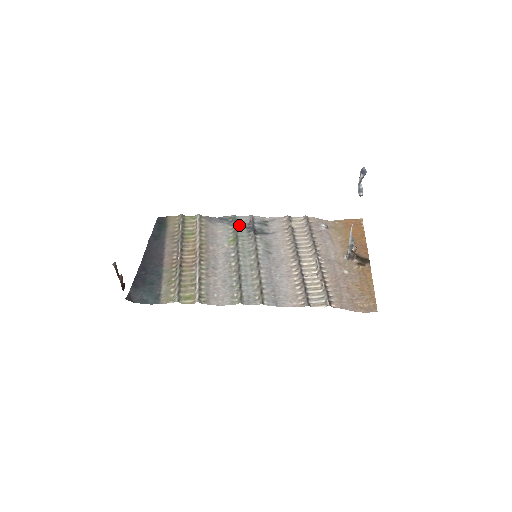
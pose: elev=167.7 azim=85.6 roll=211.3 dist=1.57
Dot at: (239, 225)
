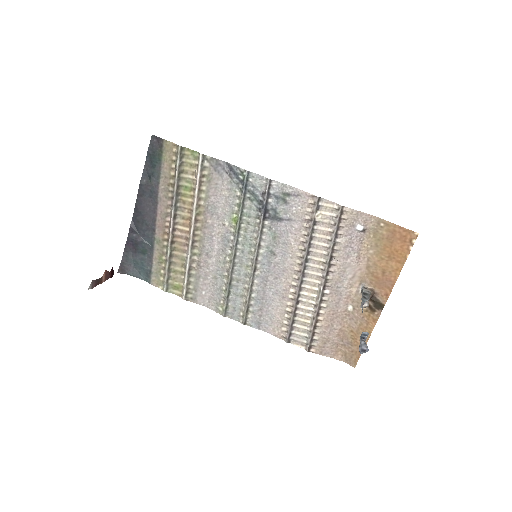
Dot at: (249, 193)
